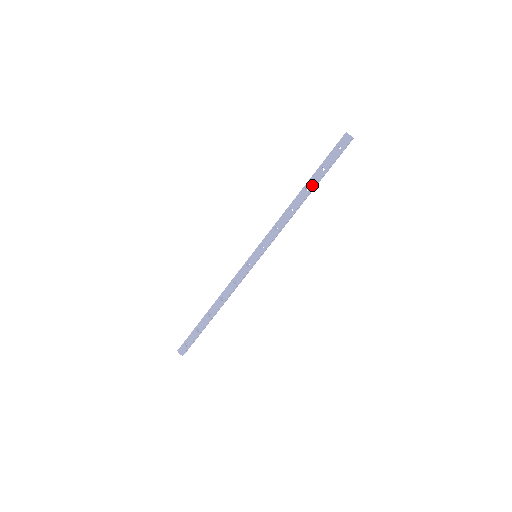
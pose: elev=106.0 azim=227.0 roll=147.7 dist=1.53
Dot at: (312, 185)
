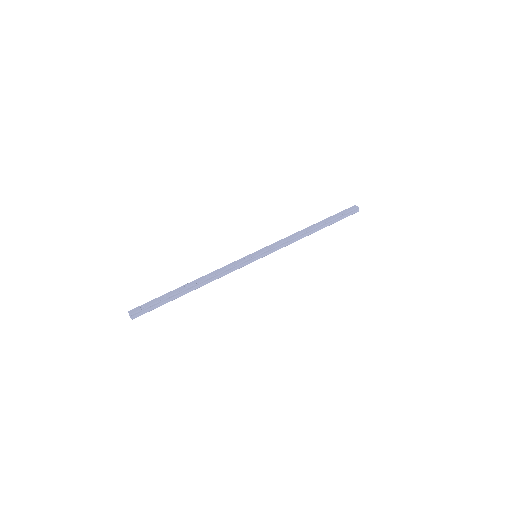
Dot at: (322, 223)
